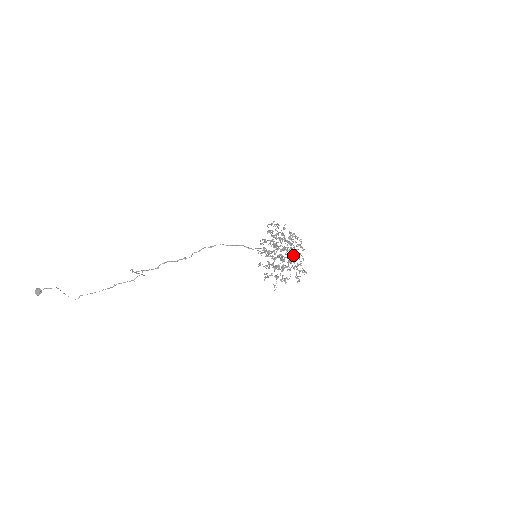
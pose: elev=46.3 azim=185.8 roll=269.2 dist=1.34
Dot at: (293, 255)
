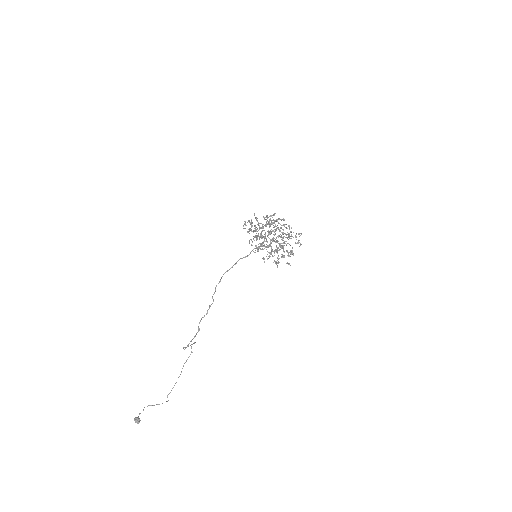
Dot at: (280, 231)
